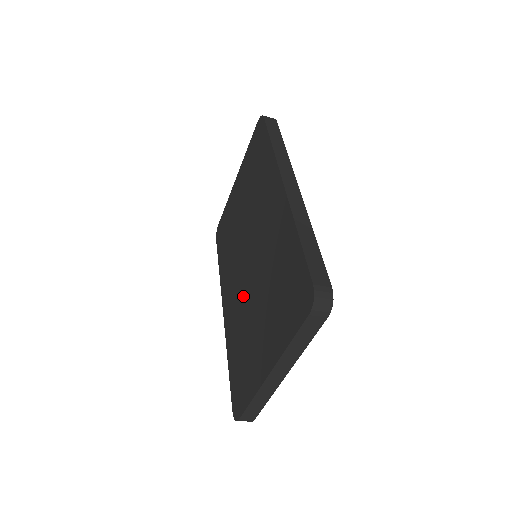
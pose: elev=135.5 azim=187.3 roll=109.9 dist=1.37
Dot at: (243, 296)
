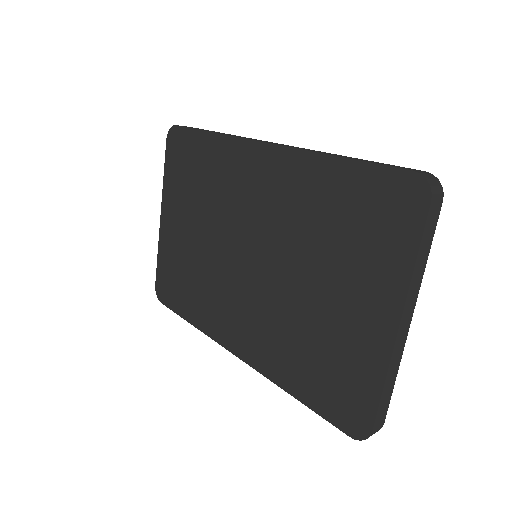
Dot at: (270, 303)
